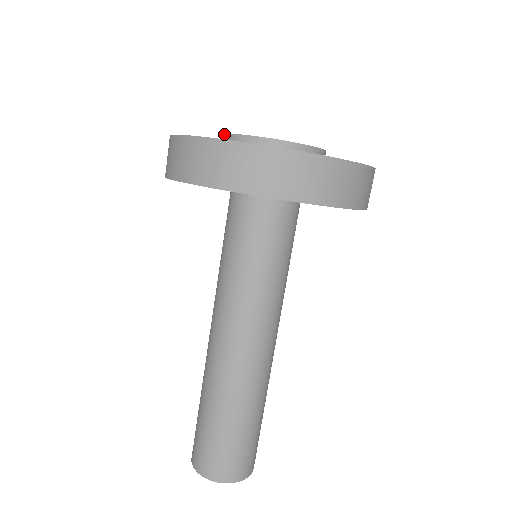
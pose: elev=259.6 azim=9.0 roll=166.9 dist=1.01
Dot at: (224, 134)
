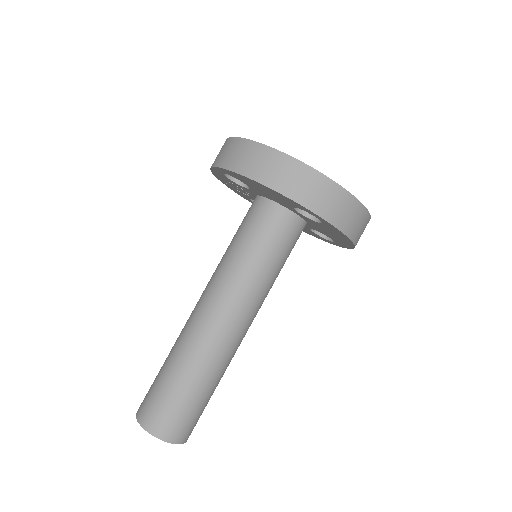
Dot at: occluded
